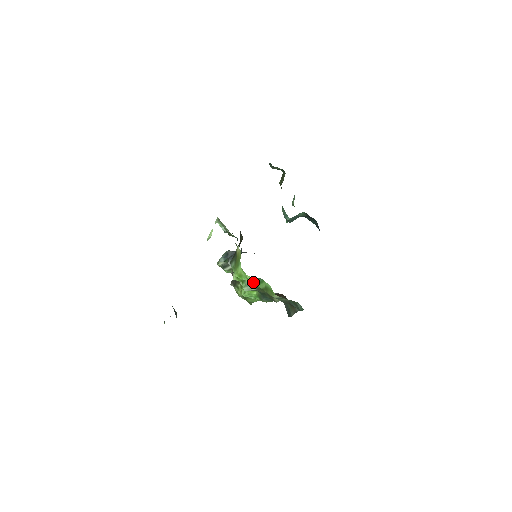
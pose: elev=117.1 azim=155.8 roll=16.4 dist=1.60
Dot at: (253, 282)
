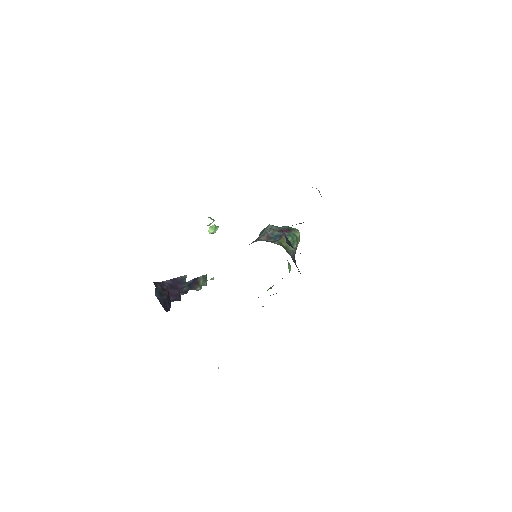
Dot at: occluded
